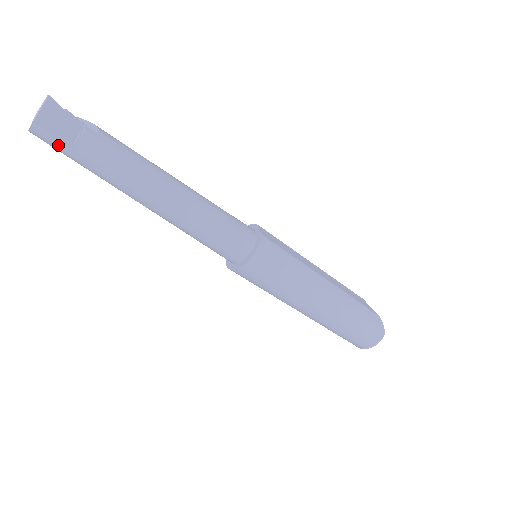
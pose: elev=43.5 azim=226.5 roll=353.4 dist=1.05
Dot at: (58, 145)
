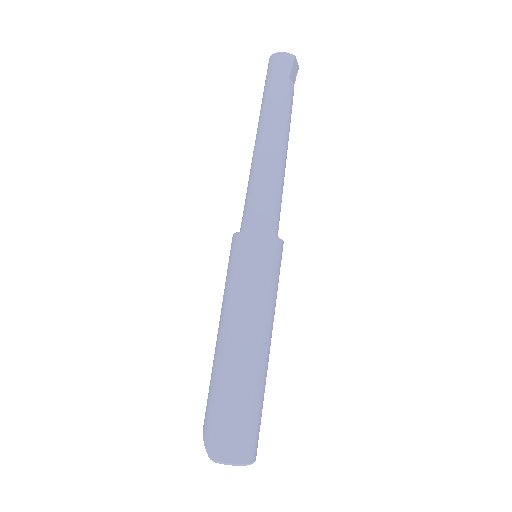
Dot at: (286, 70)
